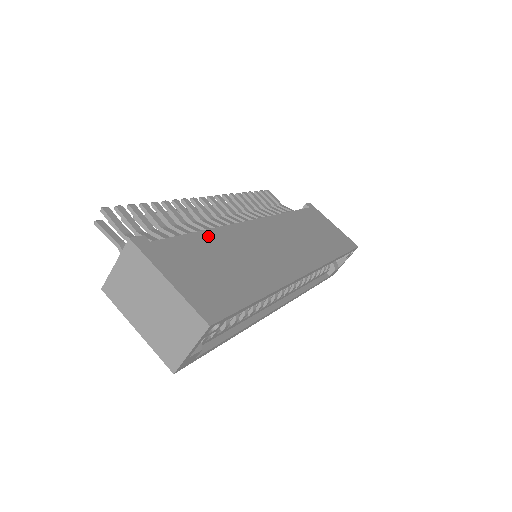
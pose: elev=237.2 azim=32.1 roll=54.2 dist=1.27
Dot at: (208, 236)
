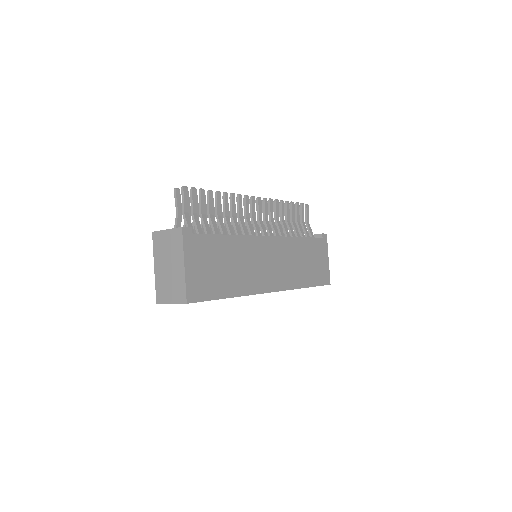
Dot at: (230, 240)
